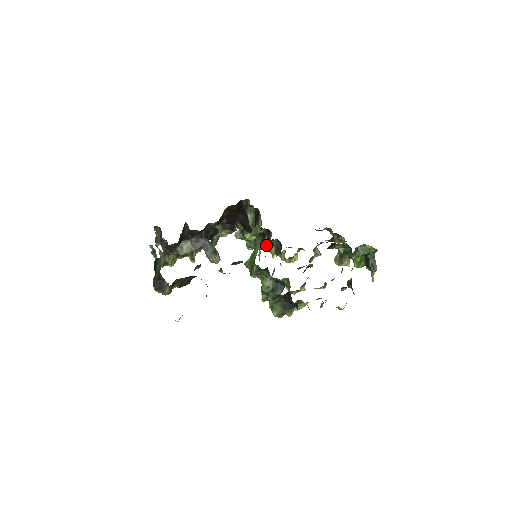
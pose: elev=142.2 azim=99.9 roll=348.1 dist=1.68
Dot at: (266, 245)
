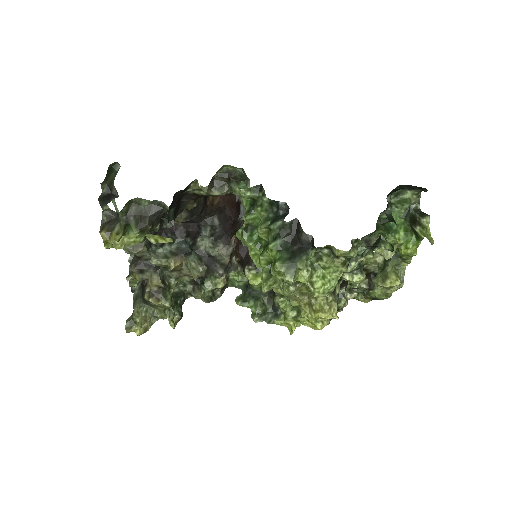
Dot at: (277, 298)
